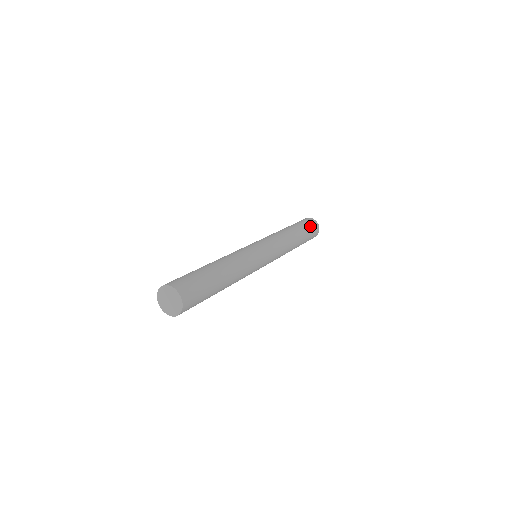
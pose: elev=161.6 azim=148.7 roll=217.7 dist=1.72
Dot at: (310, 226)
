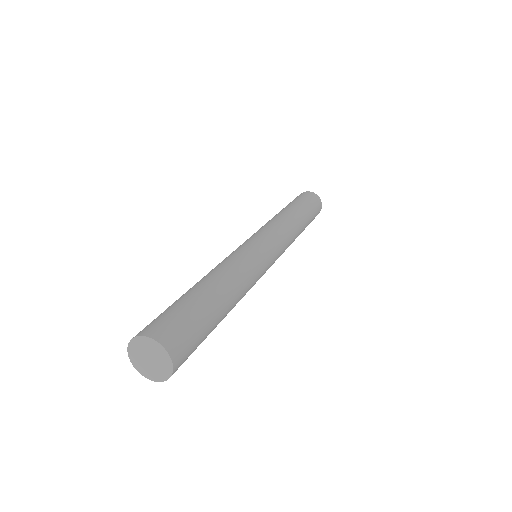
Dot at: (316, 211)
